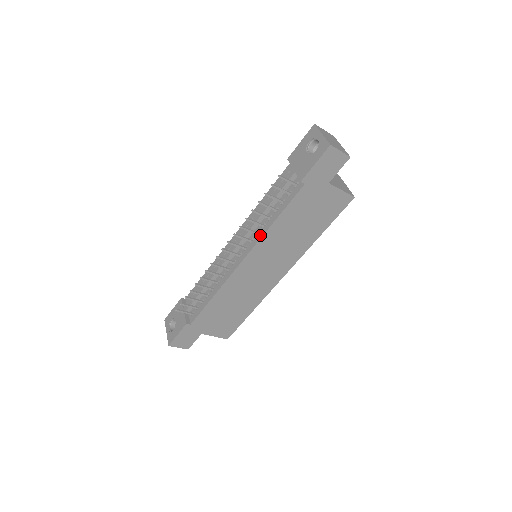
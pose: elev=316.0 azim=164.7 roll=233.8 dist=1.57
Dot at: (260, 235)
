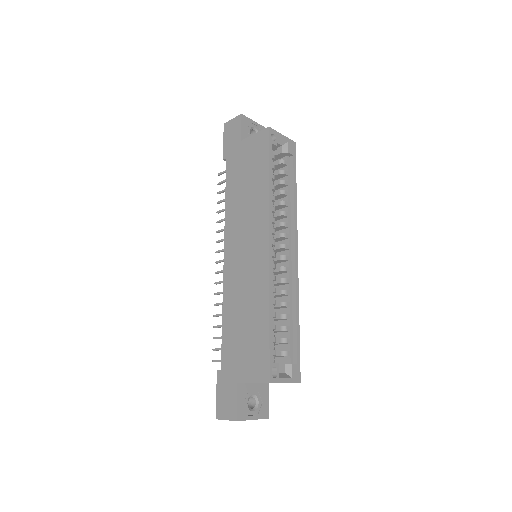
Dot at: occluded
